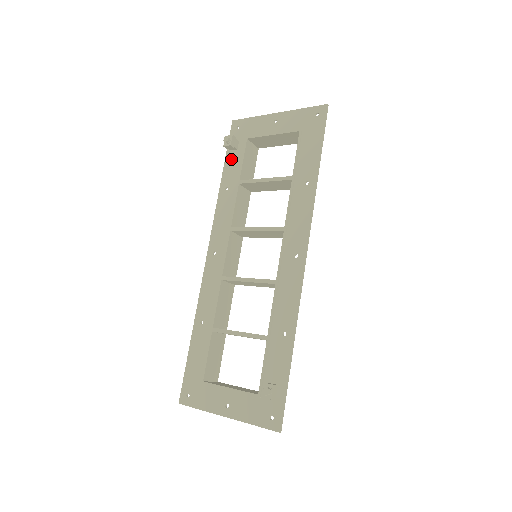
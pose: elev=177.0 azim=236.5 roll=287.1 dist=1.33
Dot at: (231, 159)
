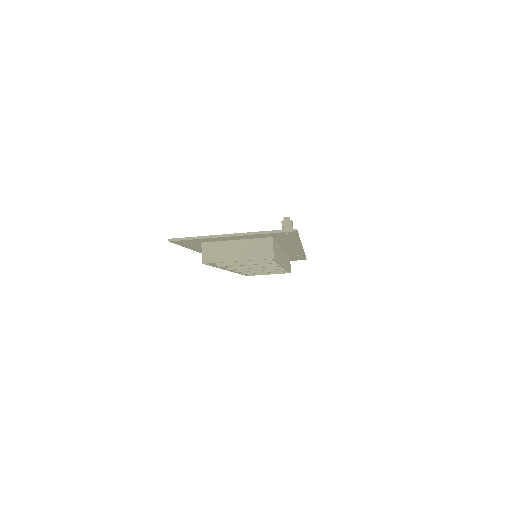
Dot at: occluded
